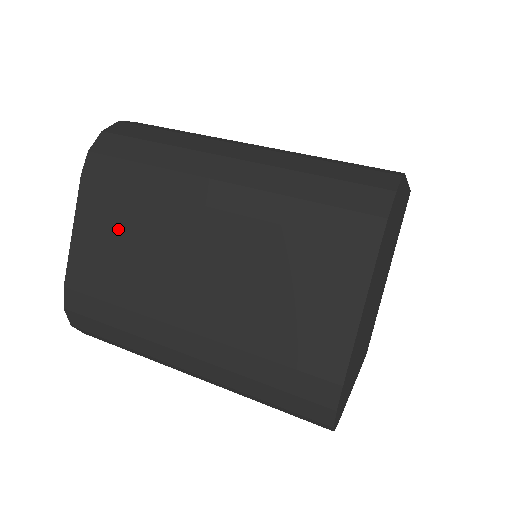
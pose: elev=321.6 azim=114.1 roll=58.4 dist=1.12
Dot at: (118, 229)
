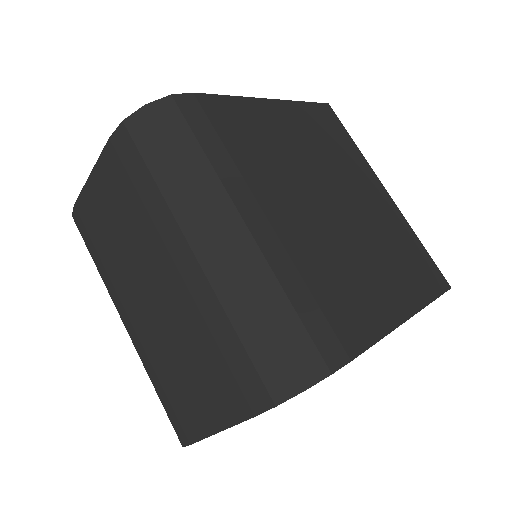
Dot at: (117, 207)
